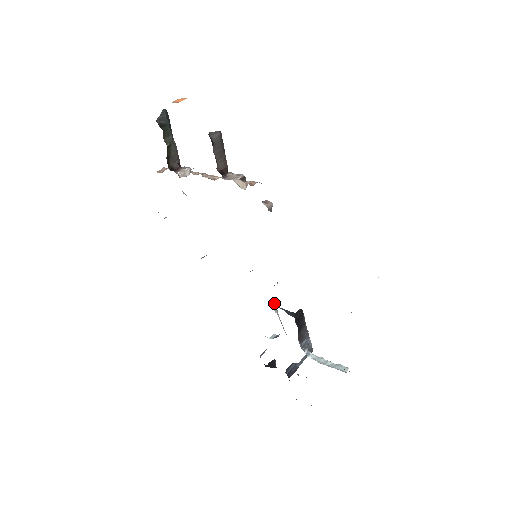
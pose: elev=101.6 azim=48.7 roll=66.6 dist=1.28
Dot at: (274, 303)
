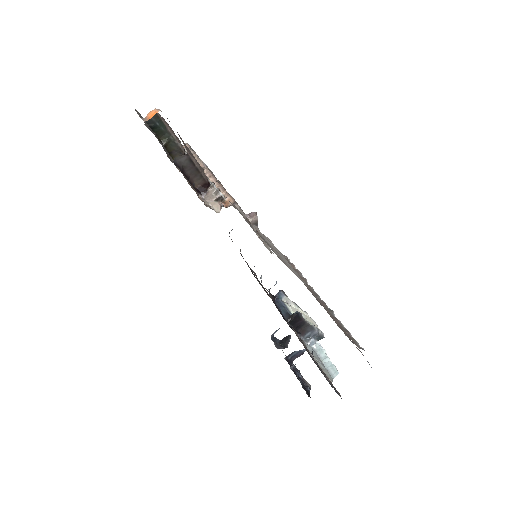
Dot at: (282, 294)
